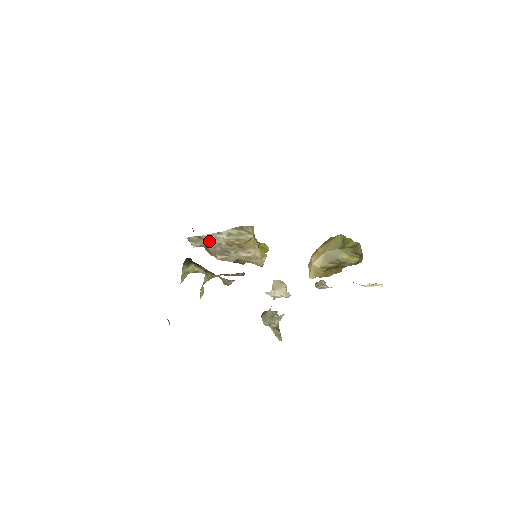
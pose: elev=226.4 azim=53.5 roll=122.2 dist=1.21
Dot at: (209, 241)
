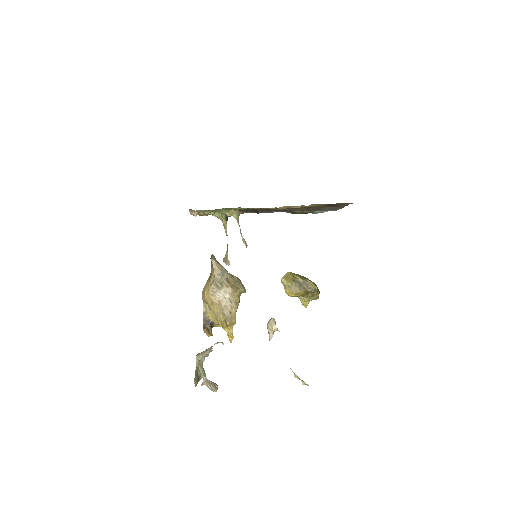
Dot at: (220, 268)
